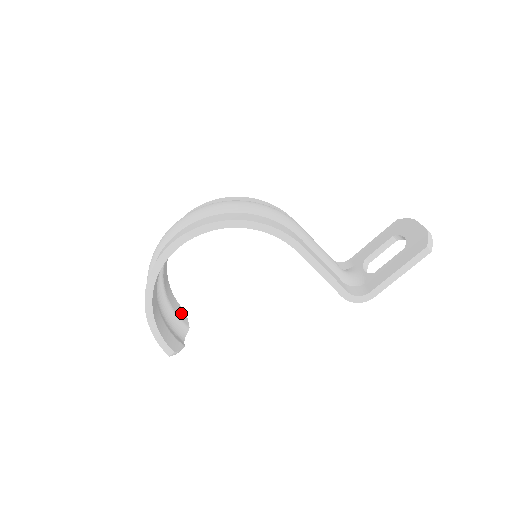
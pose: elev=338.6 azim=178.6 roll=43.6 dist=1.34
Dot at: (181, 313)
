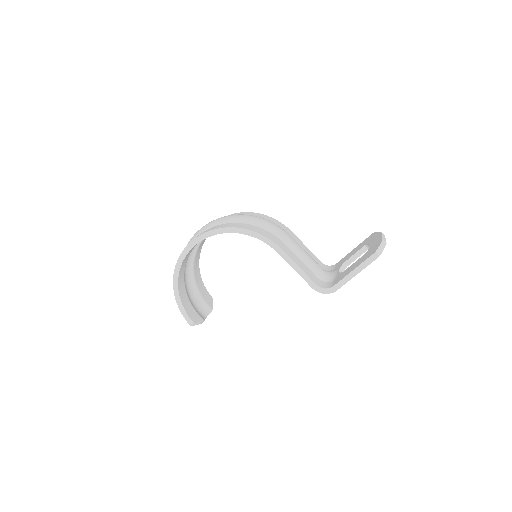
Dot at: (208, 298)
